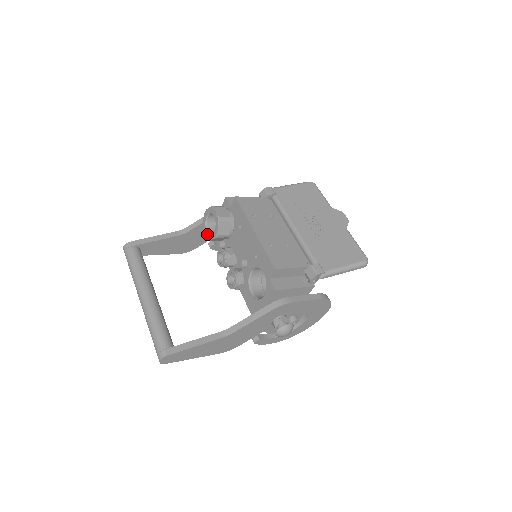
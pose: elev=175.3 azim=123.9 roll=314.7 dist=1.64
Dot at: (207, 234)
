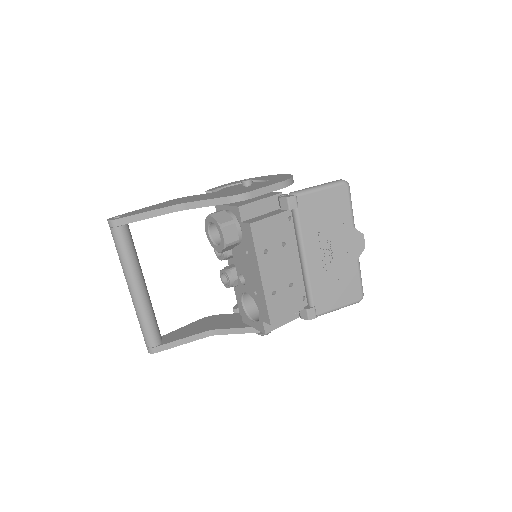
Dot at: (208, 235)
